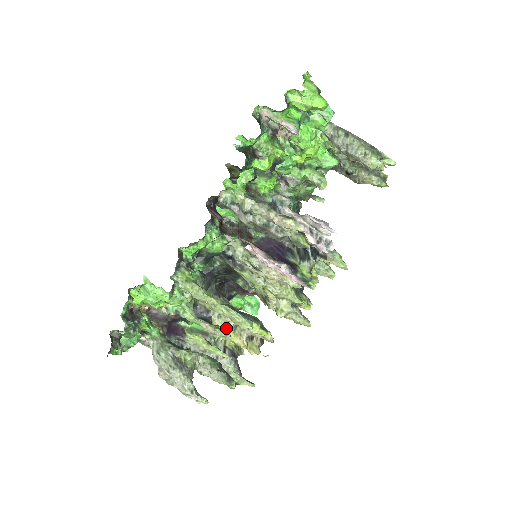
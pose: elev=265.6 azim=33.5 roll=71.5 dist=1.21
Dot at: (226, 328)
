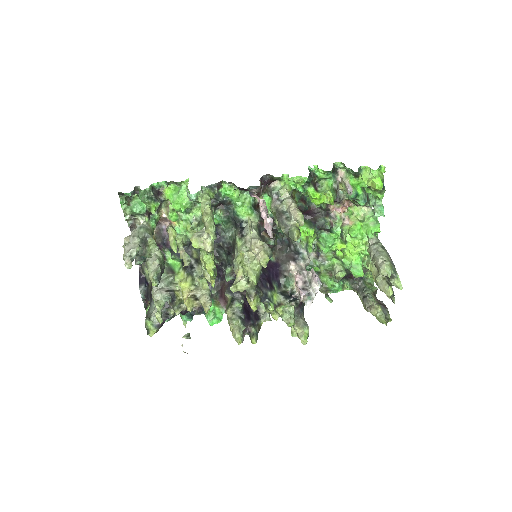
Dot at: (195, 245)
